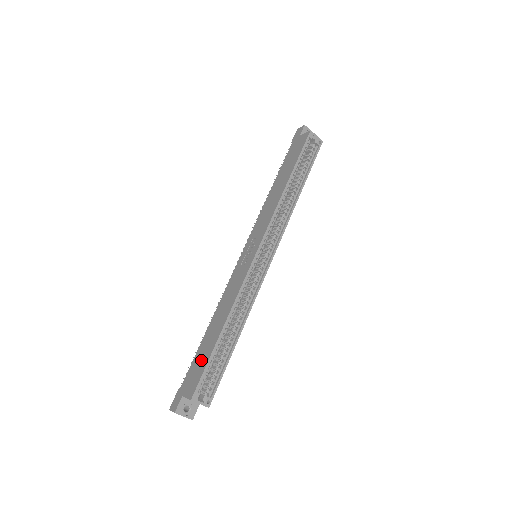
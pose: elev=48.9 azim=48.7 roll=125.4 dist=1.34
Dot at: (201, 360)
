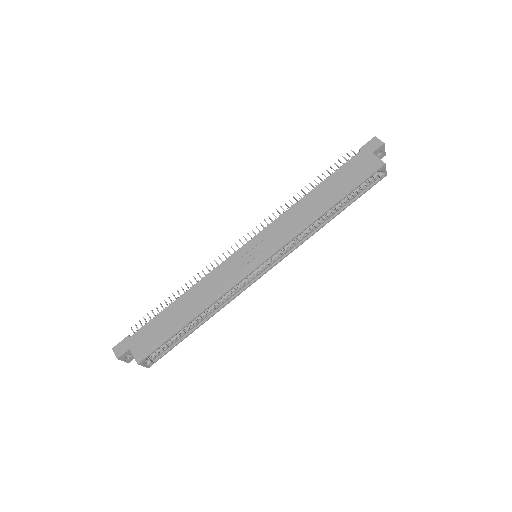
Dot at: (160, 331)
